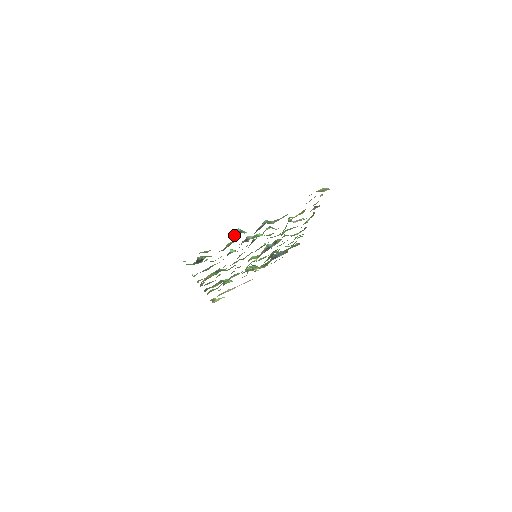
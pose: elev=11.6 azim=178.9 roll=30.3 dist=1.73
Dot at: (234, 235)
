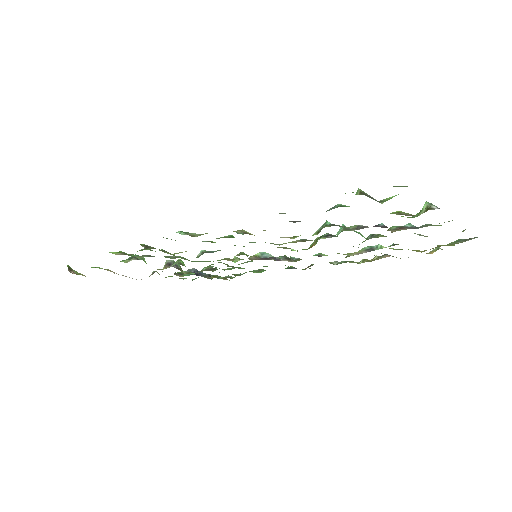
Dot at: (437, 207)
